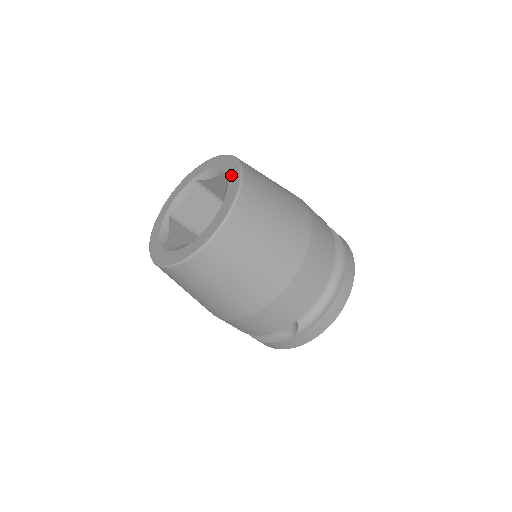
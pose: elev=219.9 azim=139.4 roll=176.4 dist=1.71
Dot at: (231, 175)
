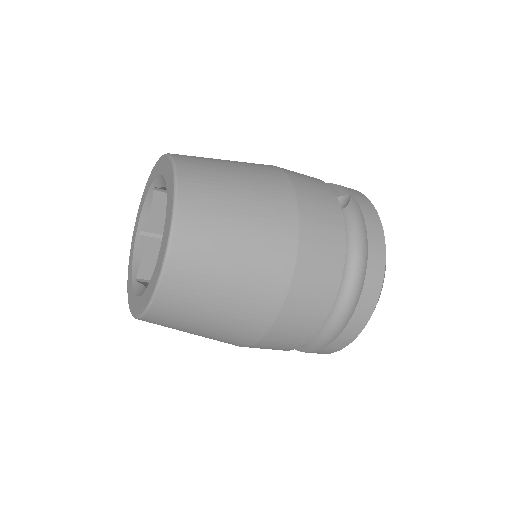
Dot at: (155, 270)
